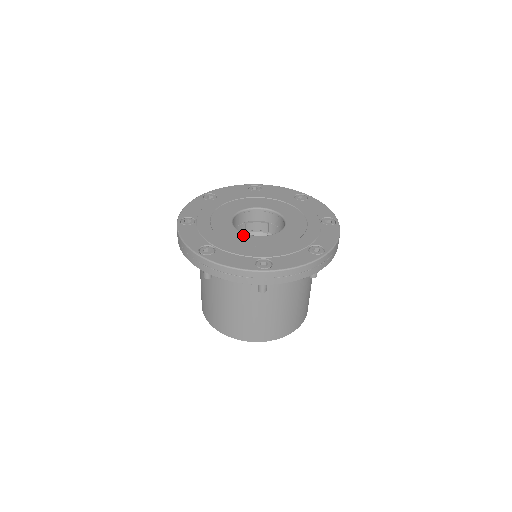
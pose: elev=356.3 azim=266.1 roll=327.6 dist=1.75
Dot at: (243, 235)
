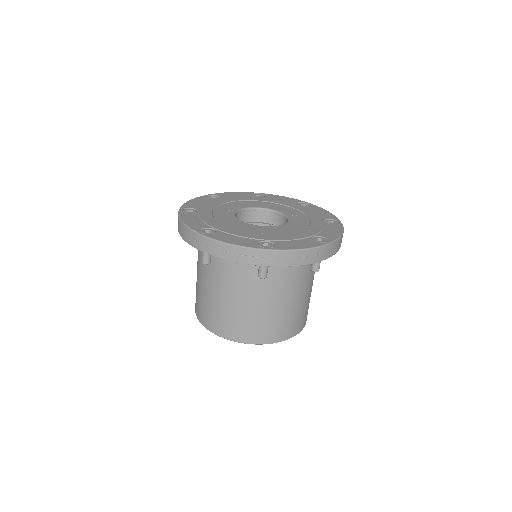
Dot at: (245, 224)
